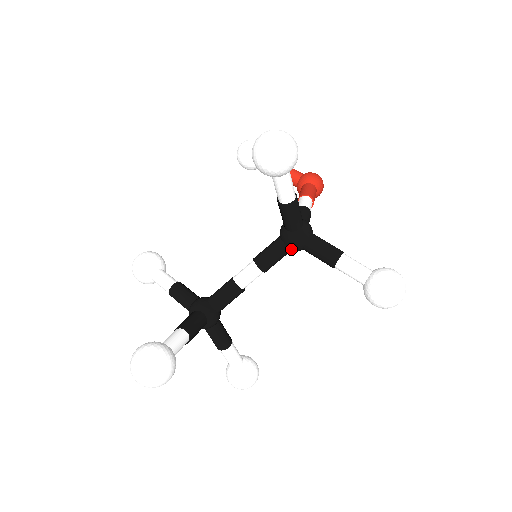
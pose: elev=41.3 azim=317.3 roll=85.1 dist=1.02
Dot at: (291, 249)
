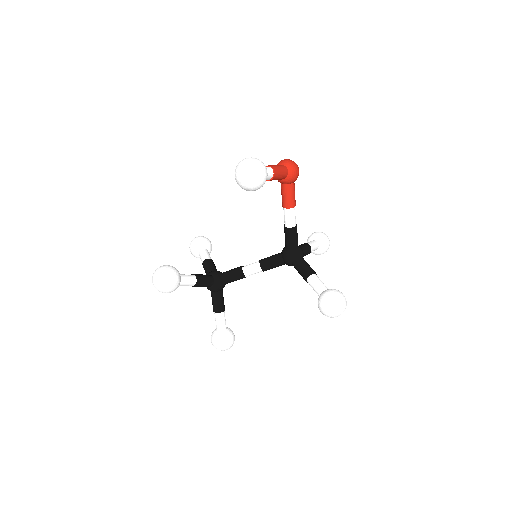
Dot at: occluded
